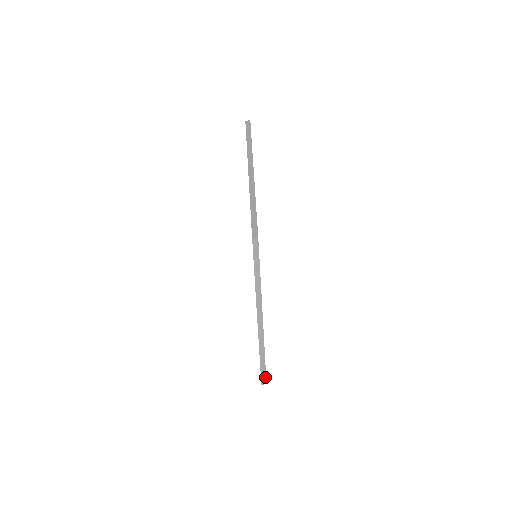
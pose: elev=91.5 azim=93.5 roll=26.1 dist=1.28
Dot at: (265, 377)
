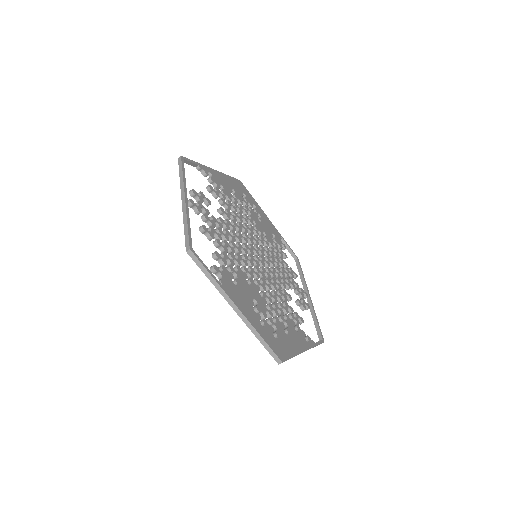
Dot at: occluded
